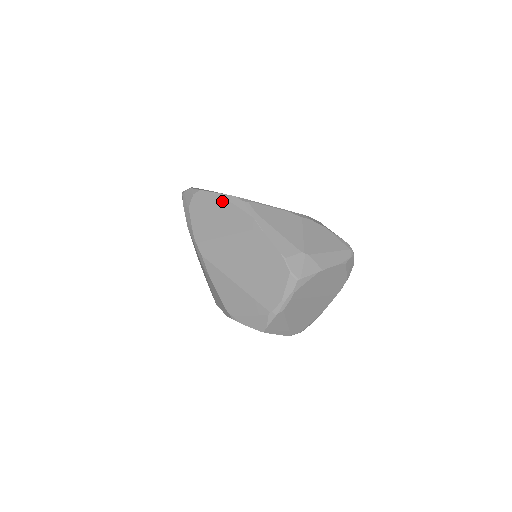
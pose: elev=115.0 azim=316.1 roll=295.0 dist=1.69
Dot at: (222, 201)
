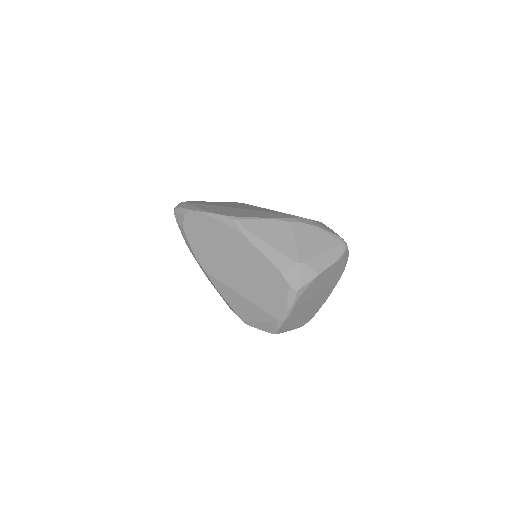
Dot at: (213, 221)
